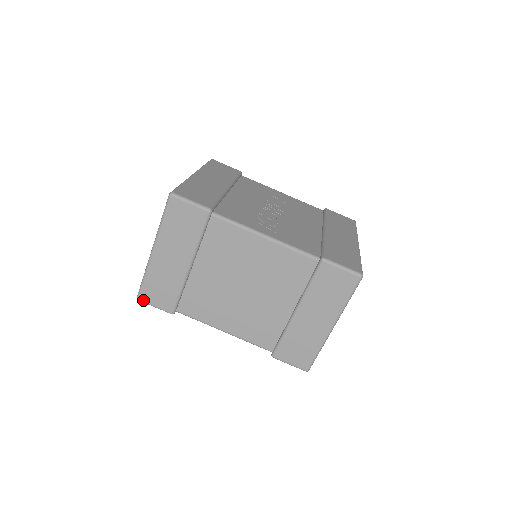
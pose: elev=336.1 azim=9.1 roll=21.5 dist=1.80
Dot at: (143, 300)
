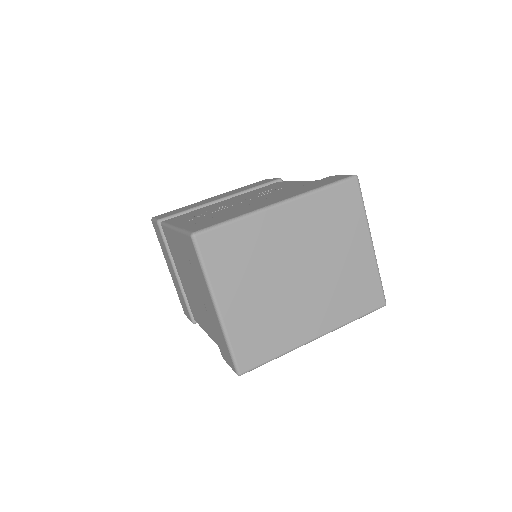
Dot at: (185, 314)
